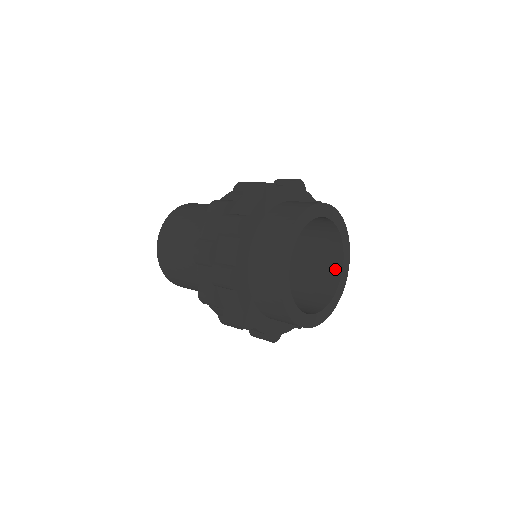
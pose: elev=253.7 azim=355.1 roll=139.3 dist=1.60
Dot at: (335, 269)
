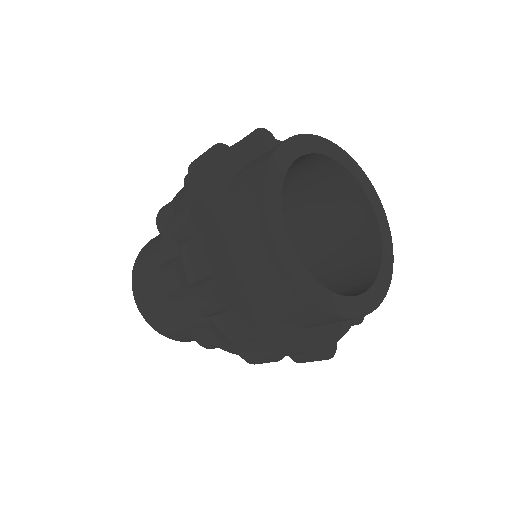
Dot at: (348, 186)
